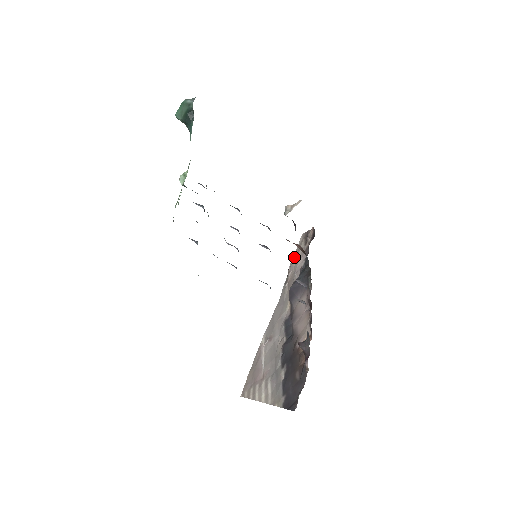
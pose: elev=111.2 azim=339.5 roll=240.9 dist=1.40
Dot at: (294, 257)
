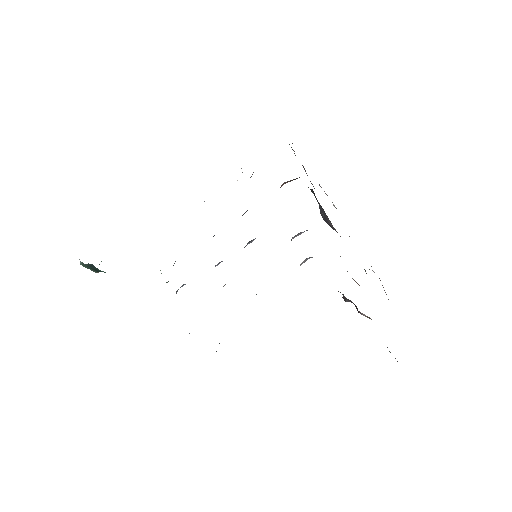
Dot at: occluded
